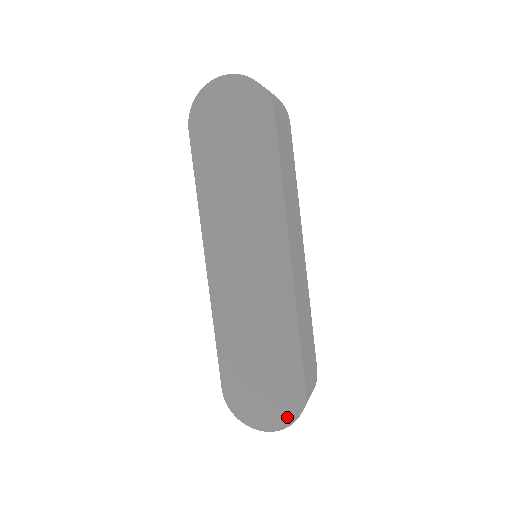
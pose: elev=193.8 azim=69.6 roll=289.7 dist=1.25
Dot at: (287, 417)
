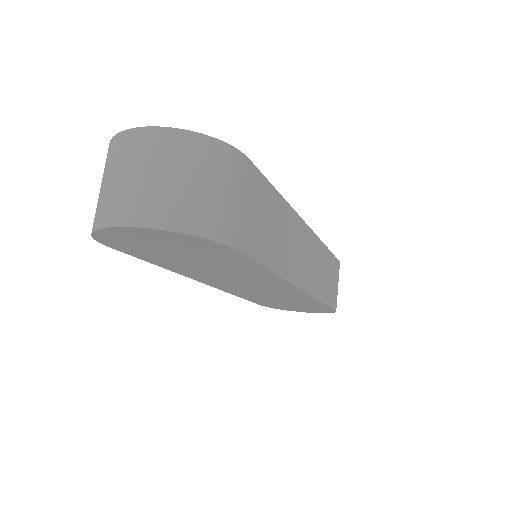
Dot at: (322, 312)
